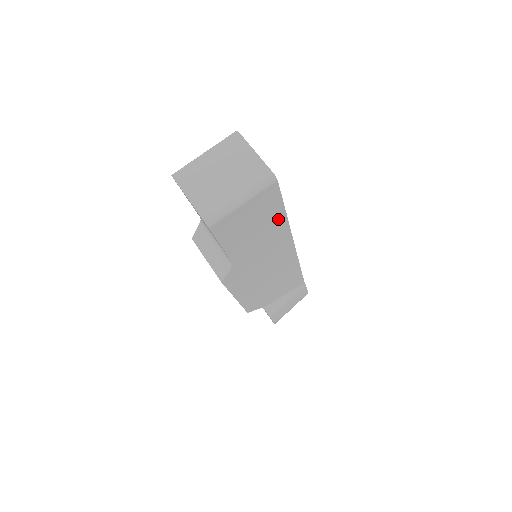
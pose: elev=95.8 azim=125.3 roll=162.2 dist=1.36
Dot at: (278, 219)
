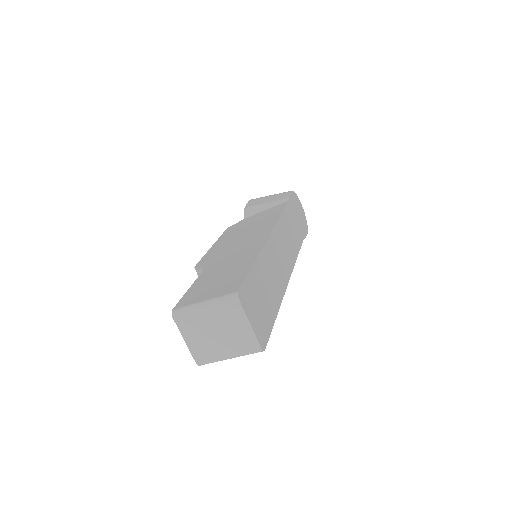
Dot at: occluded
